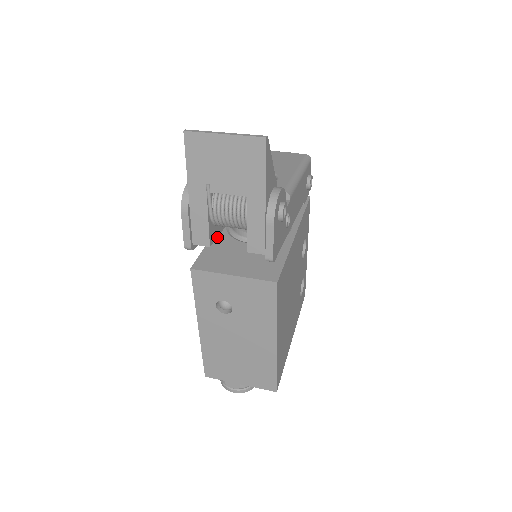
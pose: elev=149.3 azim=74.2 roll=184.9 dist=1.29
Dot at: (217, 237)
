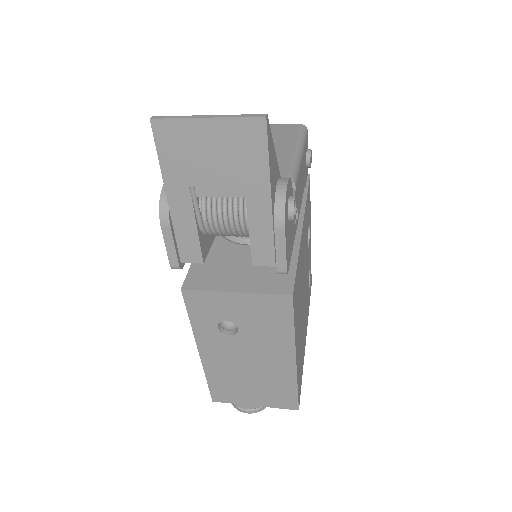
Dot at: occluded
